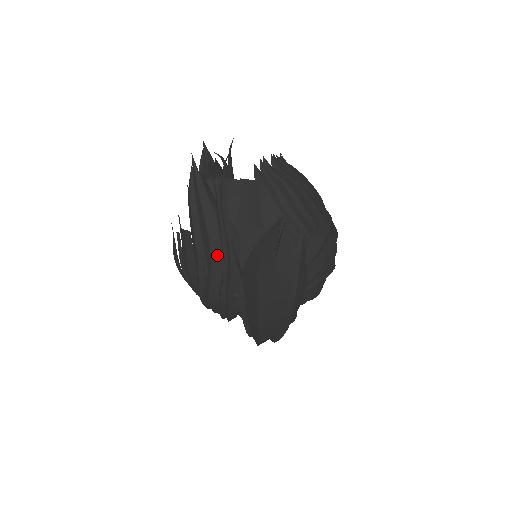
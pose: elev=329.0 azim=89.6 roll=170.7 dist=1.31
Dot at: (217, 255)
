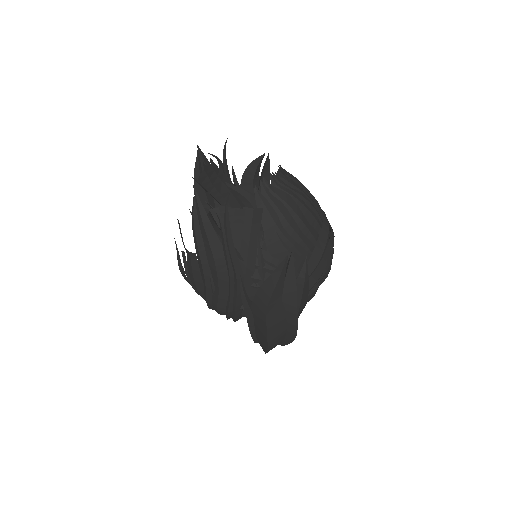
Dot at: (224, 277)
